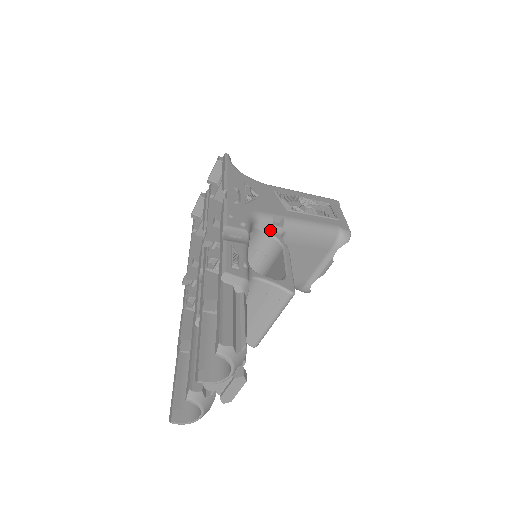
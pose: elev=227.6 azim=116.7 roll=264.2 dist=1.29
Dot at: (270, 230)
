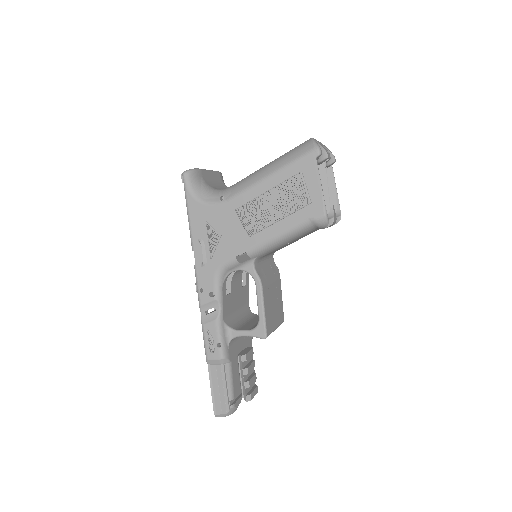
Dot at: (242, 267)
